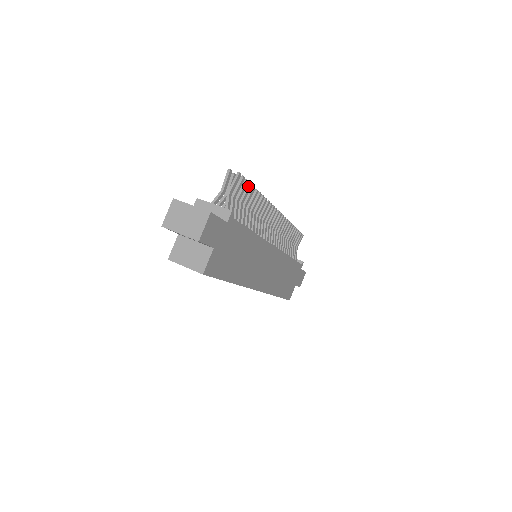
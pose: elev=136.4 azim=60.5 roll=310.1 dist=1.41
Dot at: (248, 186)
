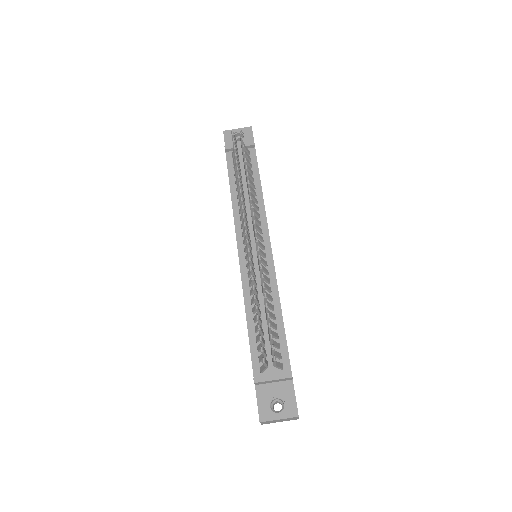
Dot at: (270, 329)
